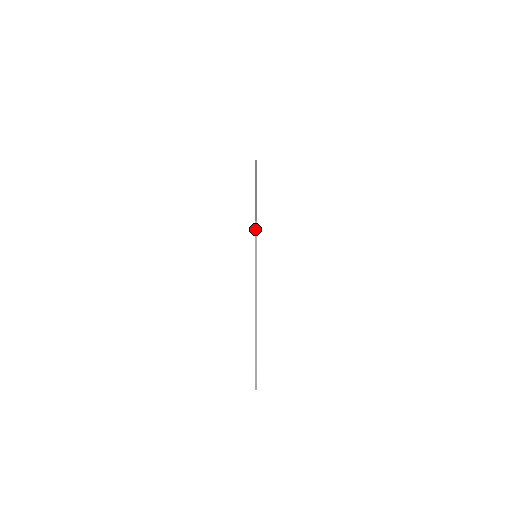
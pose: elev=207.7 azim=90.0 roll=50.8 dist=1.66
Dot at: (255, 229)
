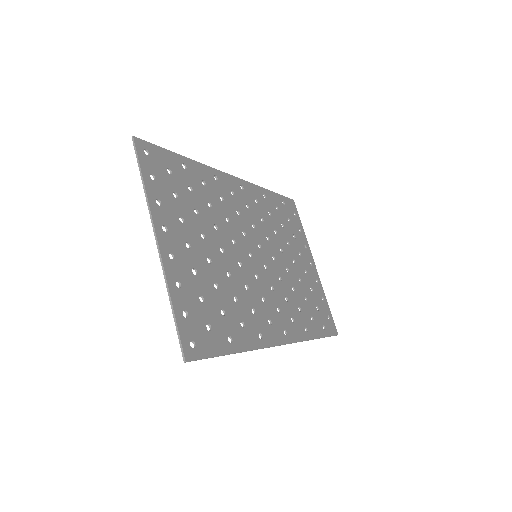
Dot at: (133, 145)
